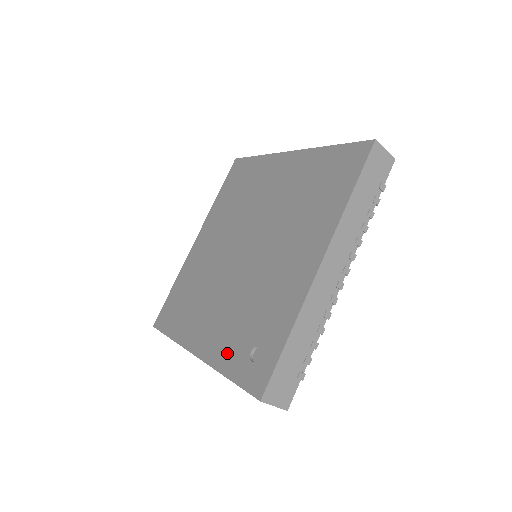
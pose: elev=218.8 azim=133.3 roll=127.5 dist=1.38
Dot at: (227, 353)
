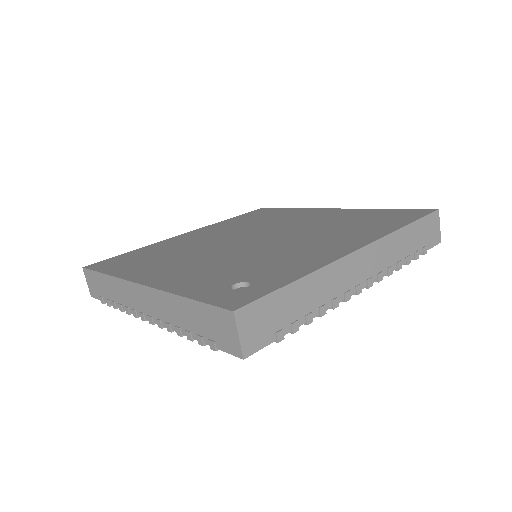
Dot at: (194, 283)
